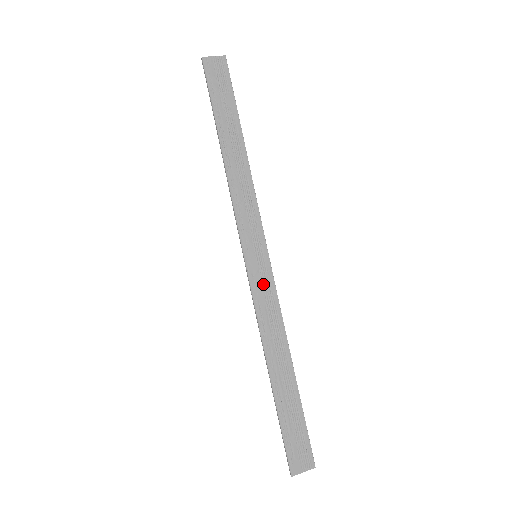
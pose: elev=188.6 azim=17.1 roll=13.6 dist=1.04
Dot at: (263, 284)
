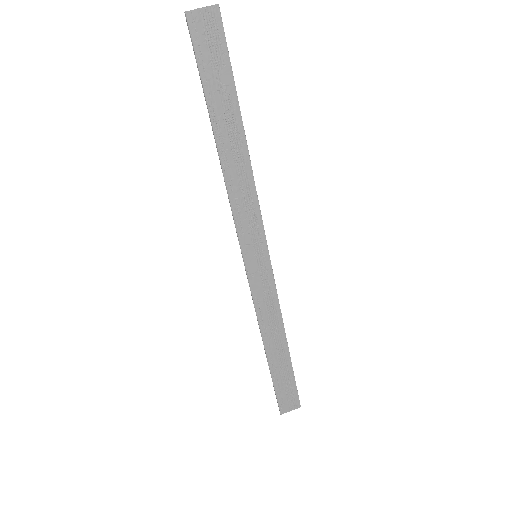
Dot at: (262, 282)
